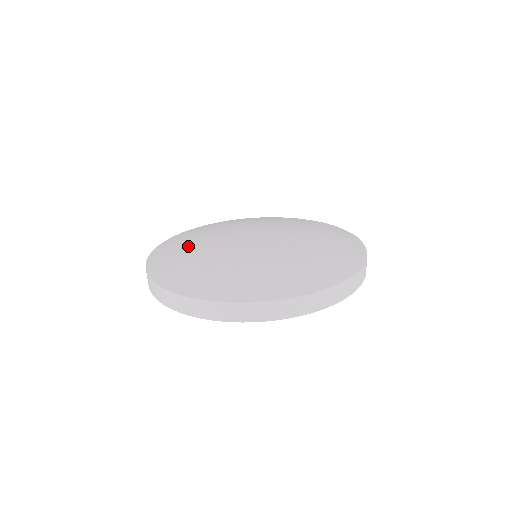
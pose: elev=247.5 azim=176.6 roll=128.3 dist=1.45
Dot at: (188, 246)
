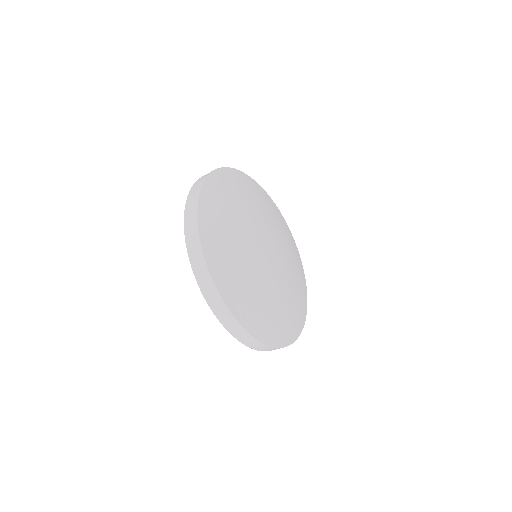
Dot at: (244, 275)
